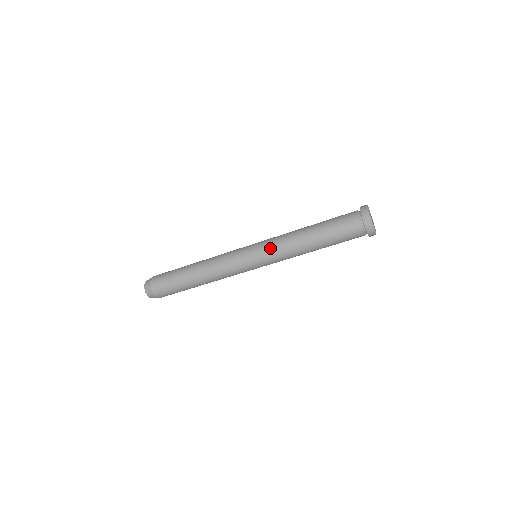
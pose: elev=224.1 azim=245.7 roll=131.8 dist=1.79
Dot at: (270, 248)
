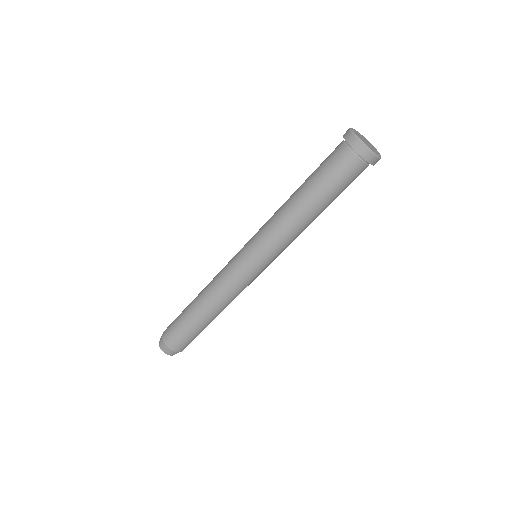
Dot at: occluded
